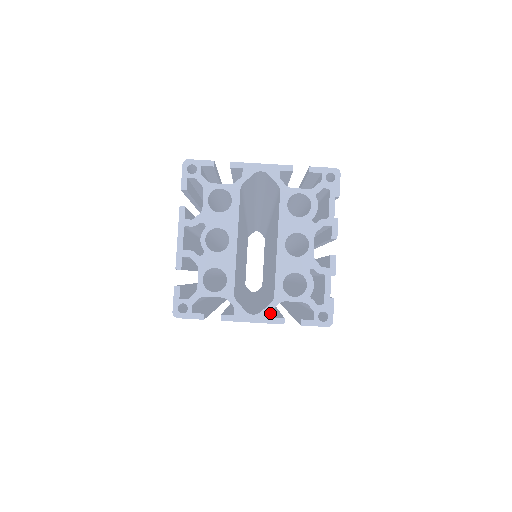
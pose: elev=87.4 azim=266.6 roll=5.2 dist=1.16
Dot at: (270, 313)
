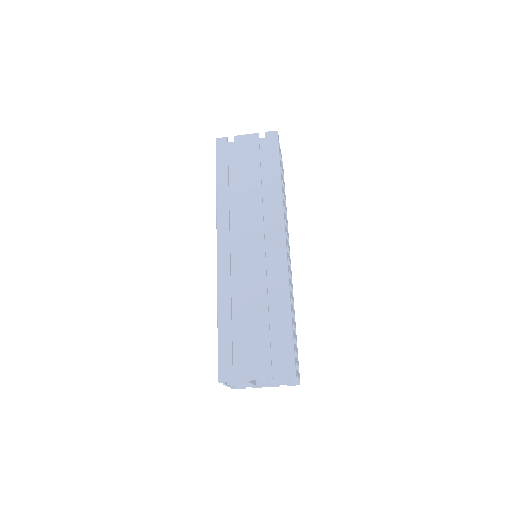
Dot at: (273, 386)
